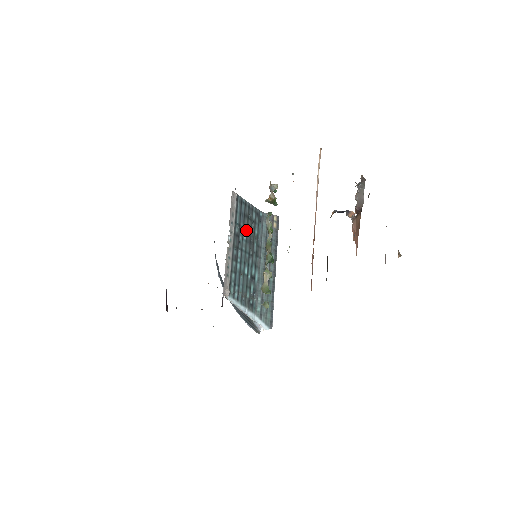
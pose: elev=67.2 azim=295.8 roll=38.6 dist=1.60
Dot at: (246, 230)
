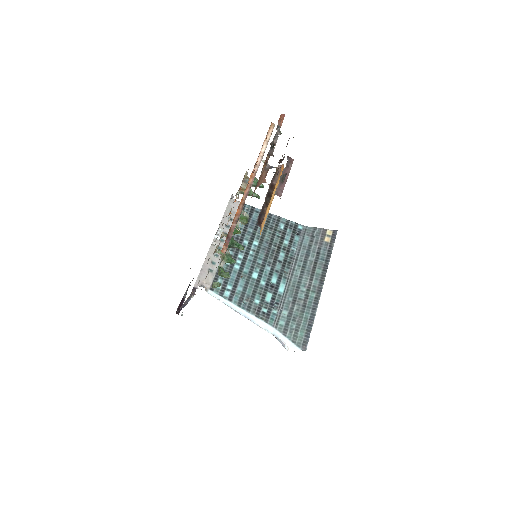
Dot at: (260, 237)
